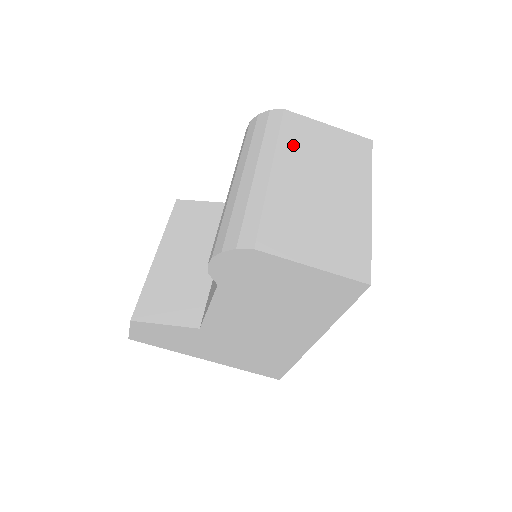
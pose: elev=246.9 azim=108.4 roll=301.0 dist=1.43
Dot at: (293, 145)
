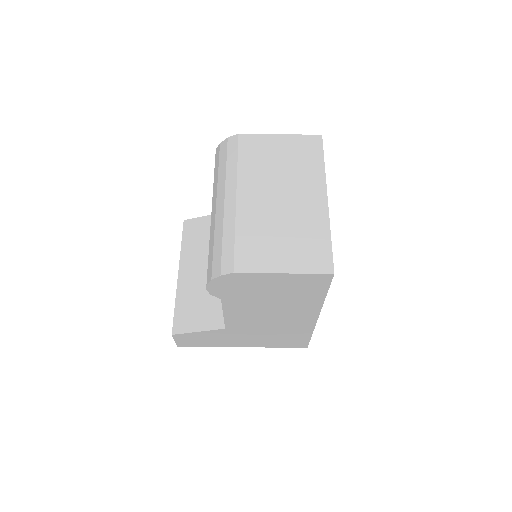
Dot at: (251, 167)
